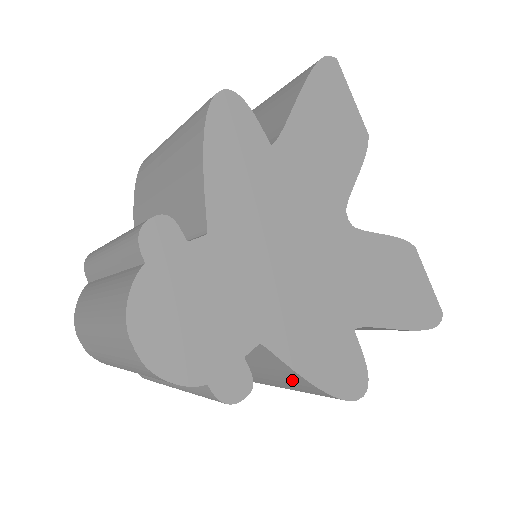
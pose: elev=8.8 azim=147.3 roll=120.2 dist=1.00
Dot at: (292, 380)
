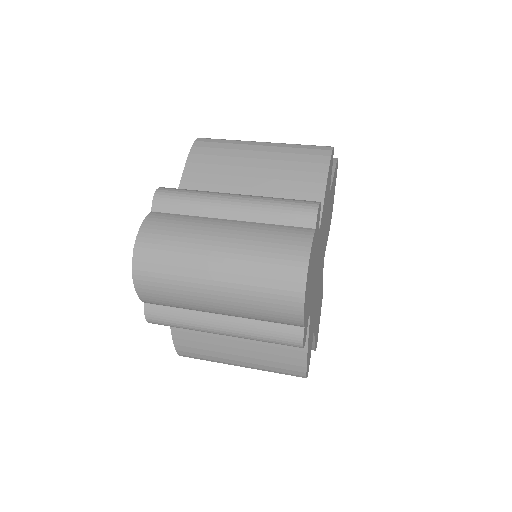
Dot at: (286, 351)
